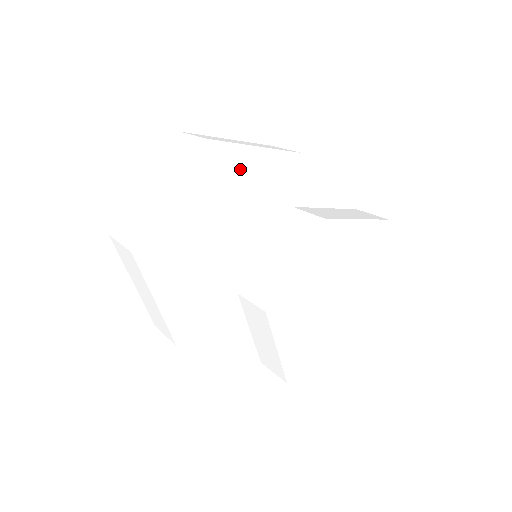
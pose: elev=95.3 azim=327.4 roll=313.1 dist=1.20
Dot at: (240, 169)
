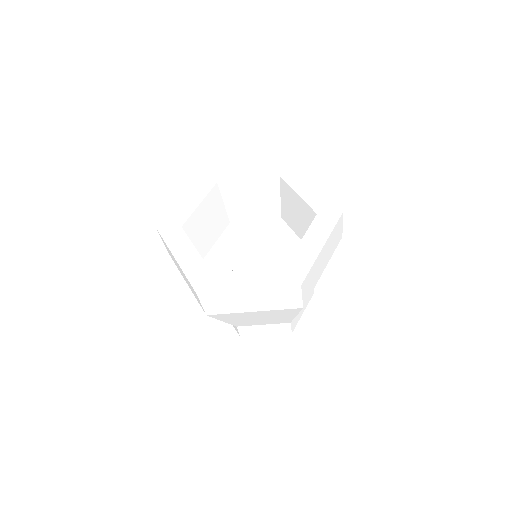
Dot at: (295, 315)
